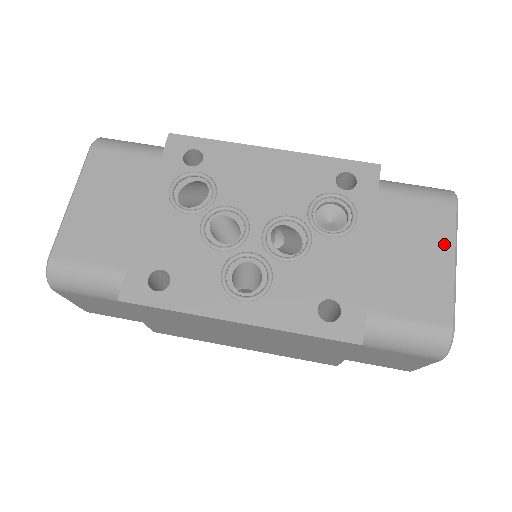
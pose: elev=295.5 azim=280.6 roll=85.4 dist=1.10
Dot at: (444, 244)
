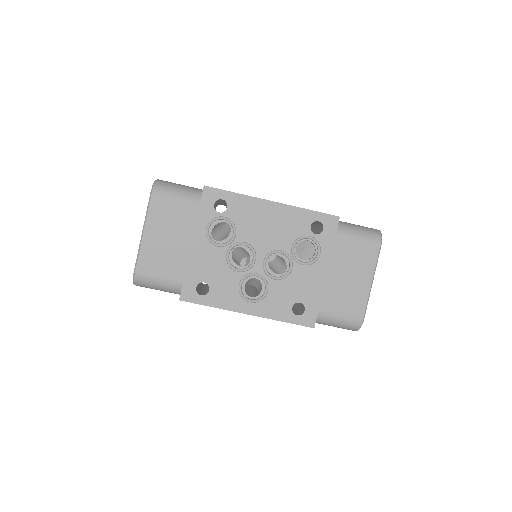
Dot at: (368, 271)
